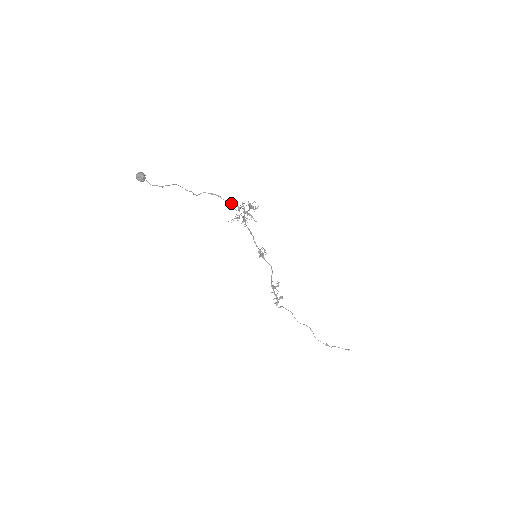
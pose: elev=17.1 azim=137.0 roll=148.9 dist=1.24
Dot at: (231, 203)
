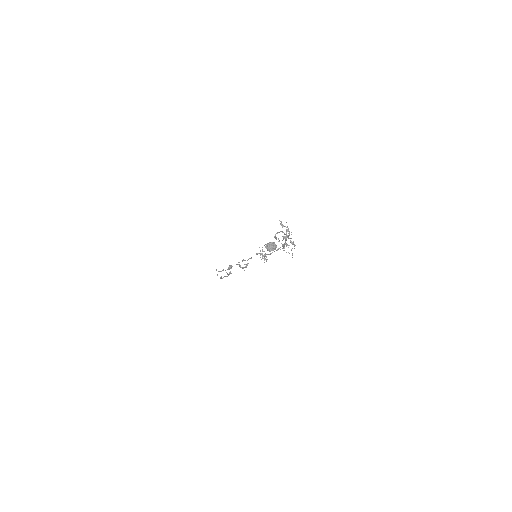
Dot at: occluded
